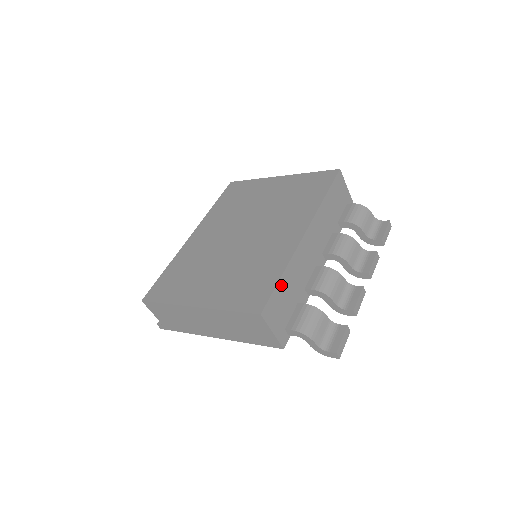
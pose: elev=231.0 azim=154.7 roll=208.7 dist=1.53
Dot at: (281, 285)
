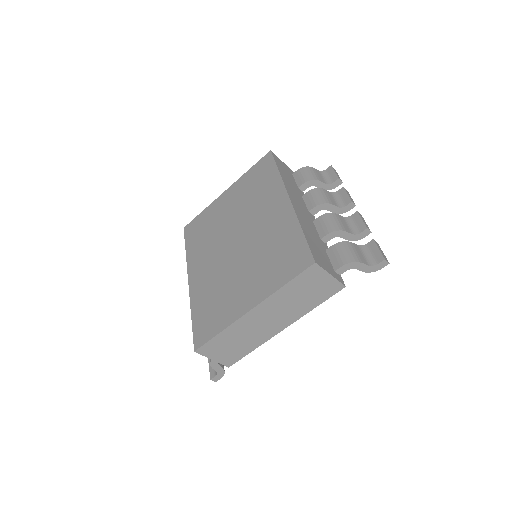
Dot at: (308, 239)
